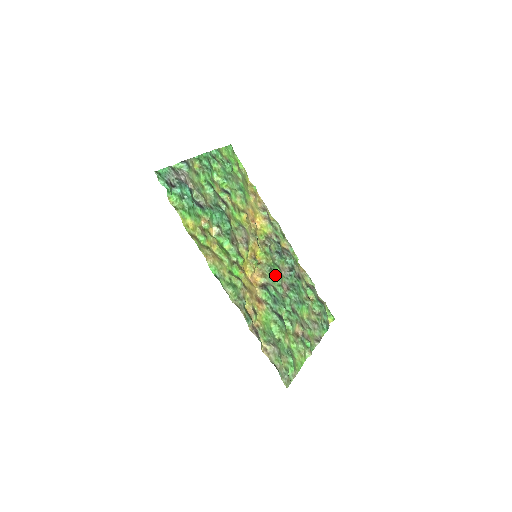
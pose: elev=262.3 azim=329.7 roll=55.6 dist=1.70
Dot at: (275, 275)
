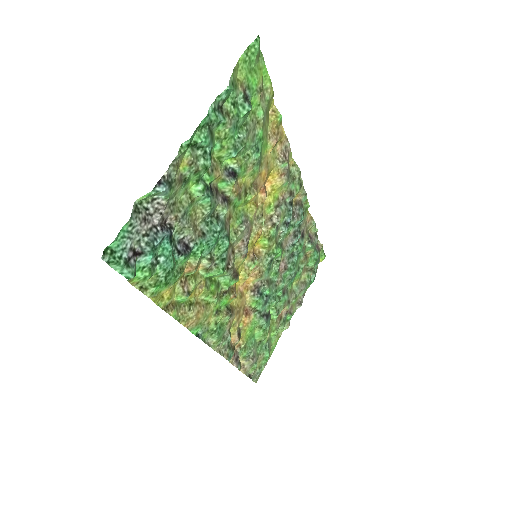
Dot at: (274, 258)
